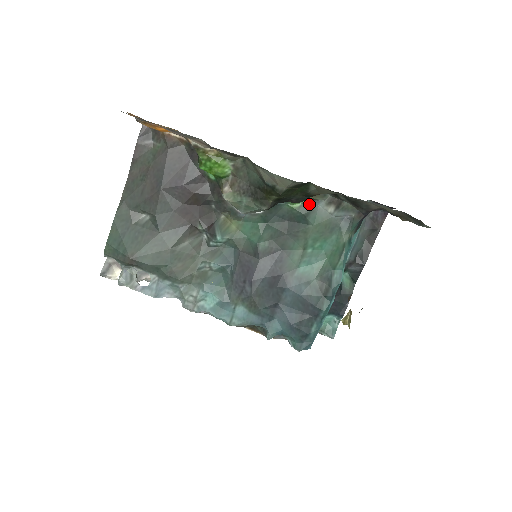
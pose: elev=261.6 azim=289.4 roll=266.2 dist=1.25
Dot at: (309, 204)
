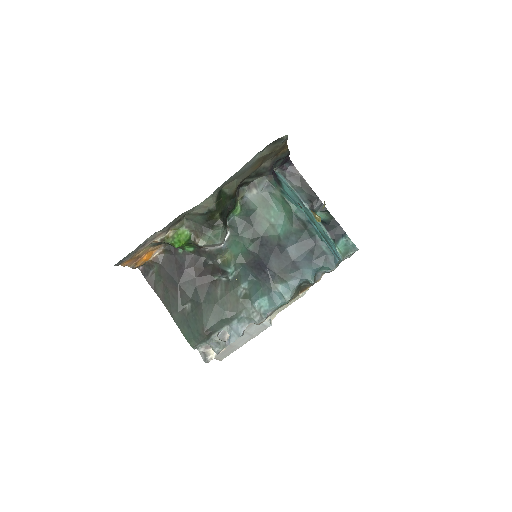
Dot at: (243, 202)
